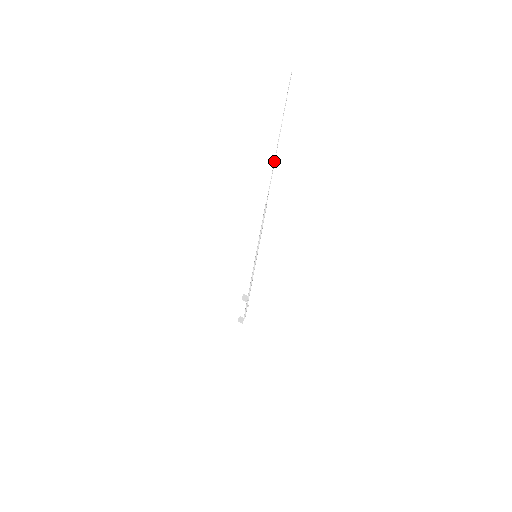
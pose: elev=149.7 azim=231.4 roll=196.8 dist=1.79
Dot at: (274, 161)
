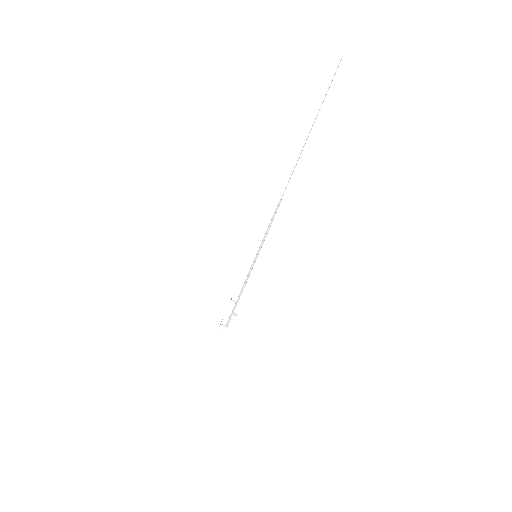
Dot at: (301, 152)
